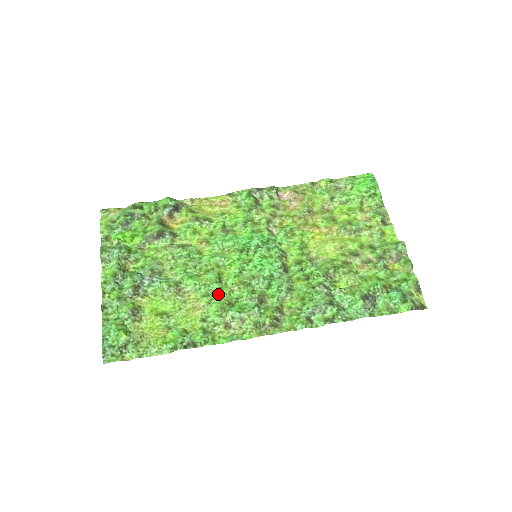
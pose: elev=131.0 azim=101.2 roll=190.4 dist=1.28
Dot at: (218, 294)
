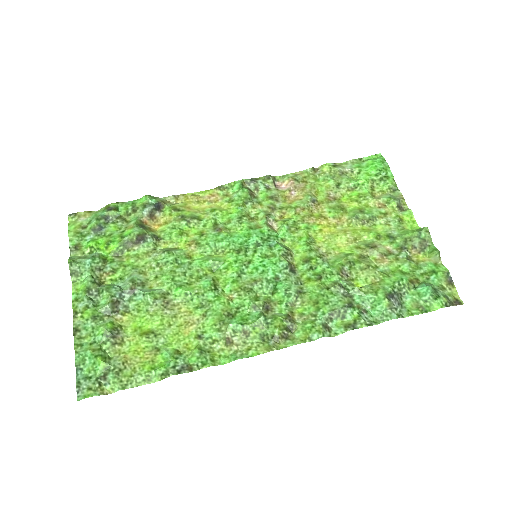
Dot at: (214, 304)
